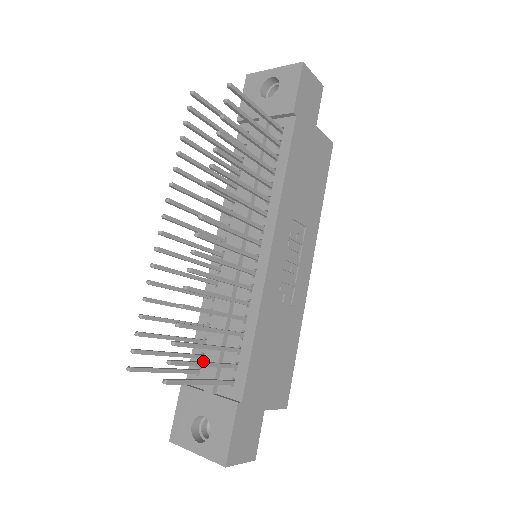
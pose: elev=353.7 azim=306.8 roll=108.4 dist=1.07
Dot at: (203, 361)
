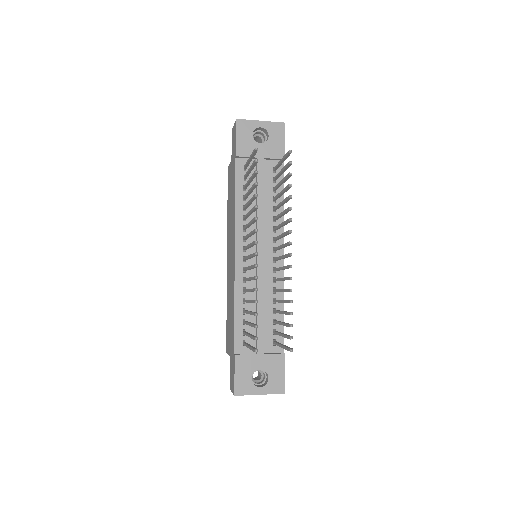
Dot at: occluded
